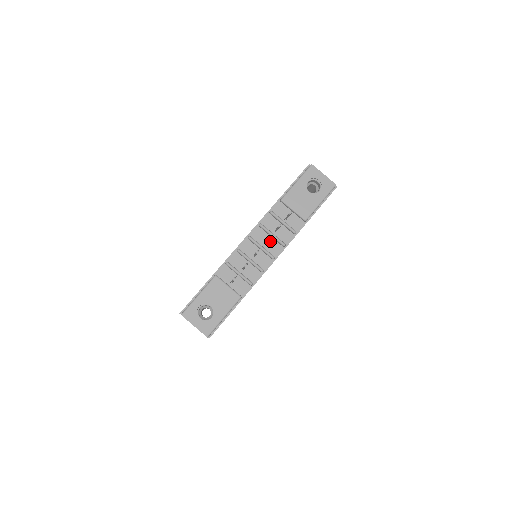
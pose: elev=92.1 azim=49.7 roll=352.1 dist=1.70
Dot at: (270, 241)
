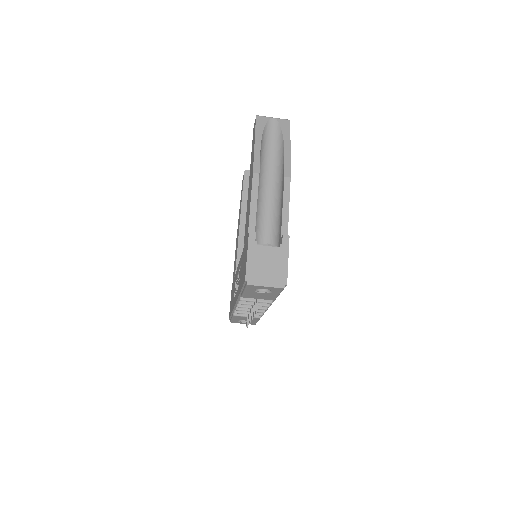
Dot at: occluded
